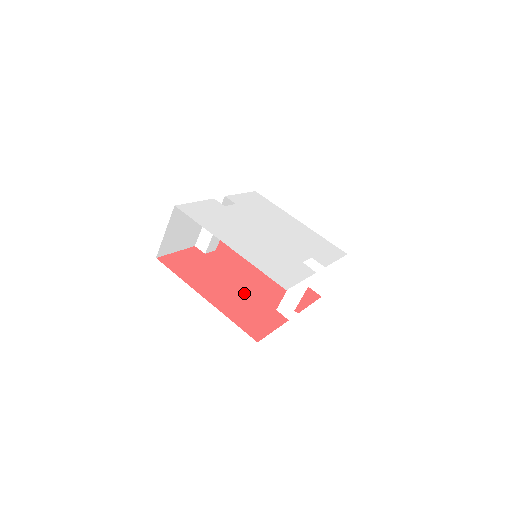
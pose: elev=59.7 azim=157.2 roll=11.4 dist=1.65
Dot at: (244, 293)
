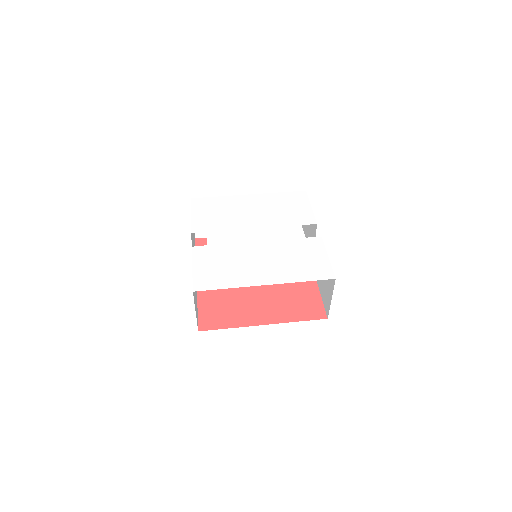
Dot at: (272, 289)
